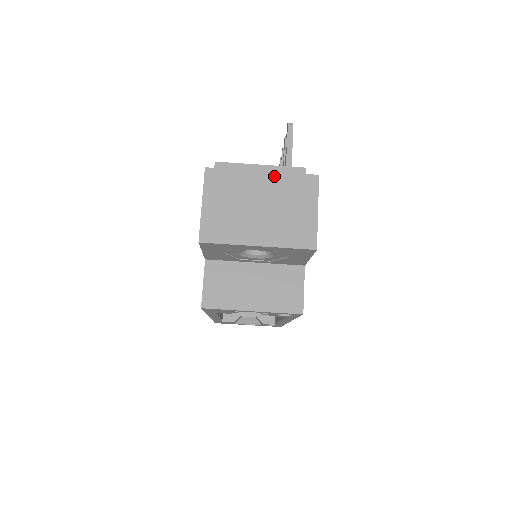
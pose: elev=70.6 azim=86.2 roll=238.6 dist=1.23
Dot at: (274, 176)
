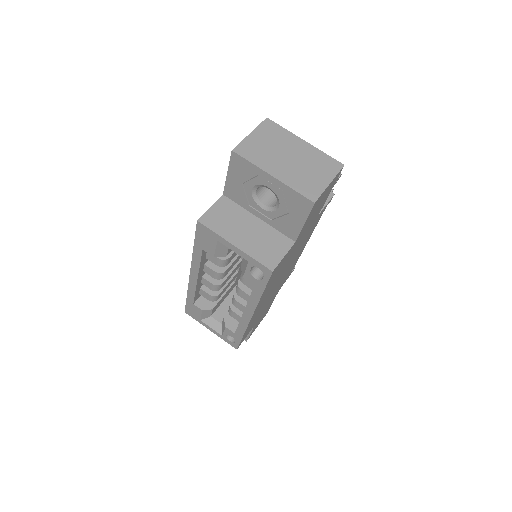
Dot at: (312, 148)
